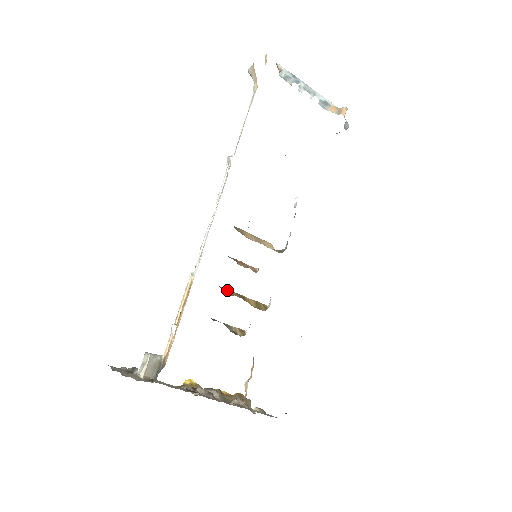
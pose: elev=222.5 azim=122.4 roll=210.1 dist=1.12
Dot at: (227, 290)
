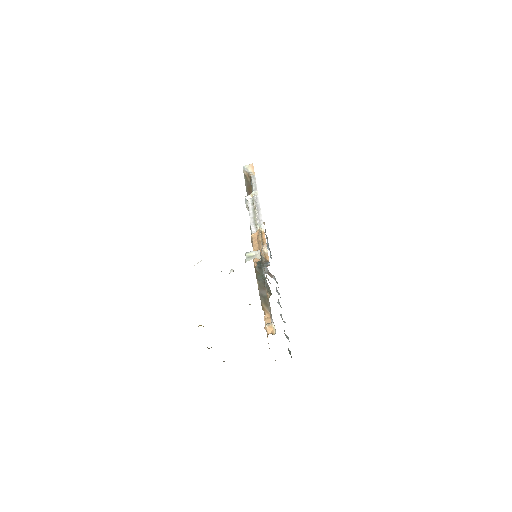
Dot at: occluded
